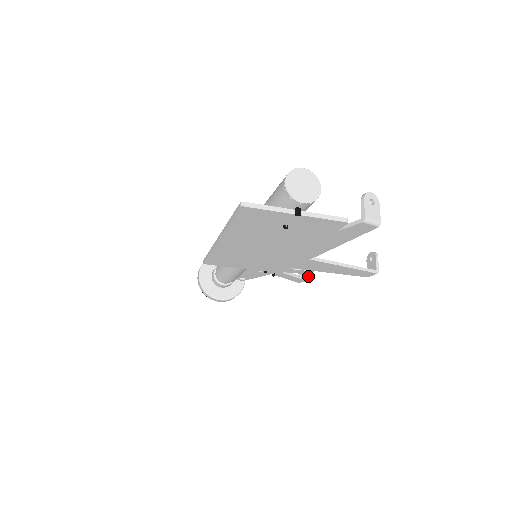
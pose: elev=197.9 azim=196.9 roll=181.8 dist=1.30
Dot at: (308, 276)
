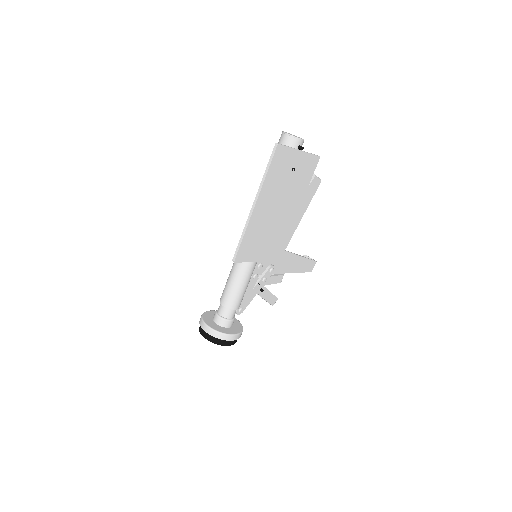
Dot at: occluded
